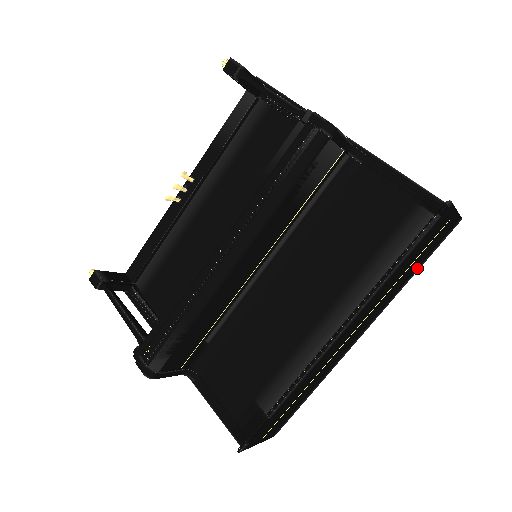
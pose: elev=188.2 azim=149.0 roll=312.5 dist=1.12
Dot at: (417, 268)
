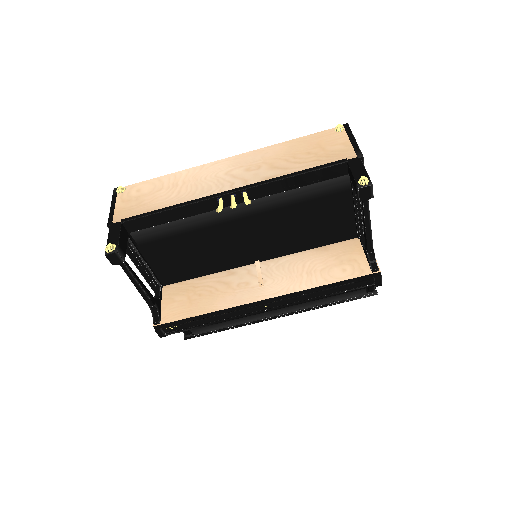
Dot at: occluded
